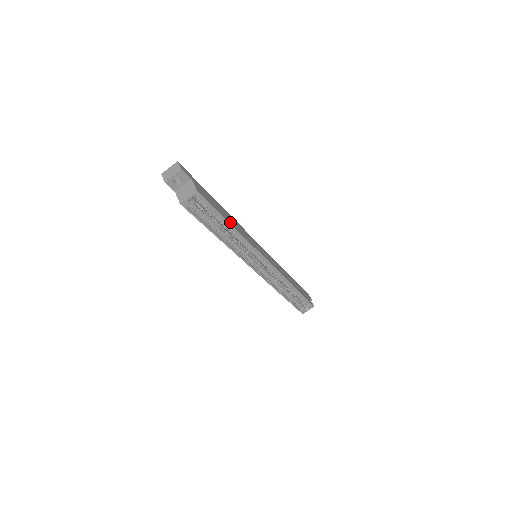
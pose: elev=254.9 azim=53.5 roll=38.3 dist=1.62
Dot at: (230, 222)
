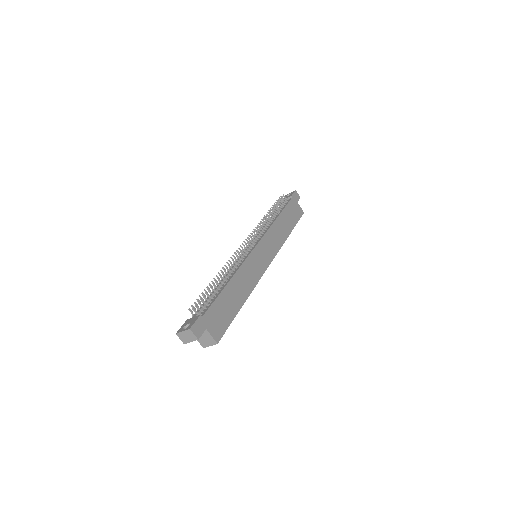
Dot at: (240, 302)
